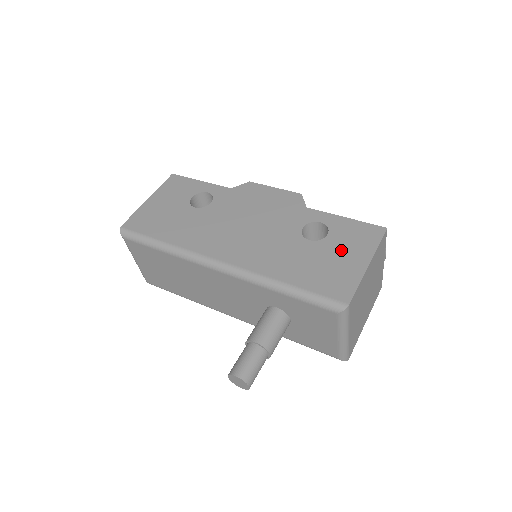
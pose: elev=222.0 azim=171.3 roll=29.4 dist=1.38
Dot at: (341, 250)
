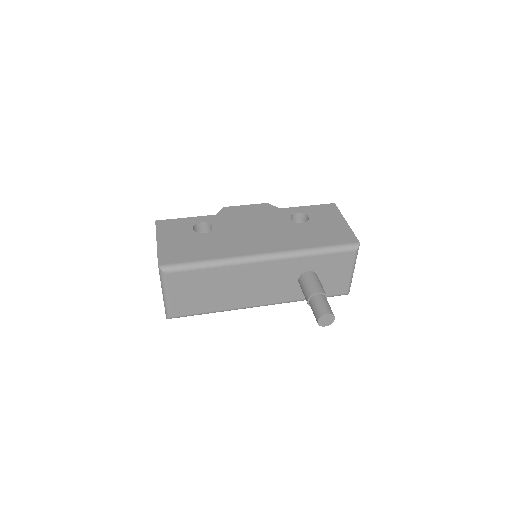
Dot at: (325, 221)
